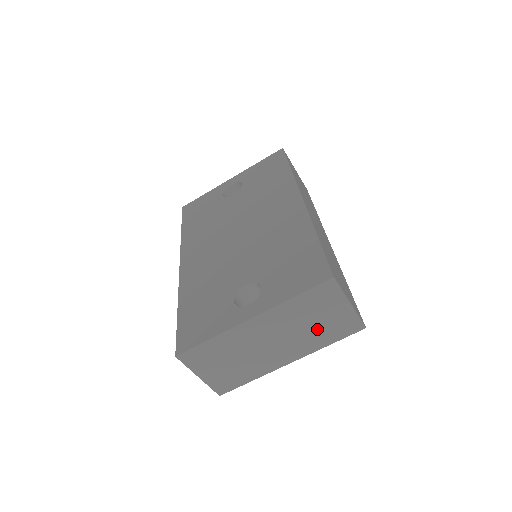
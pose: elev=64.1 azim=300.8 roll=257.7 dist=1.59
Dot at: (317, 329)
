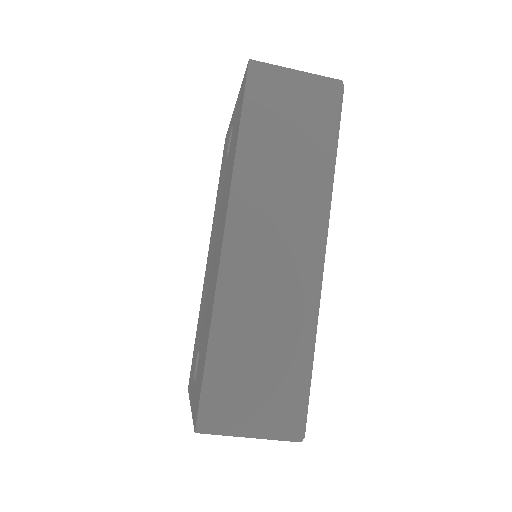
Dot at: occluded
